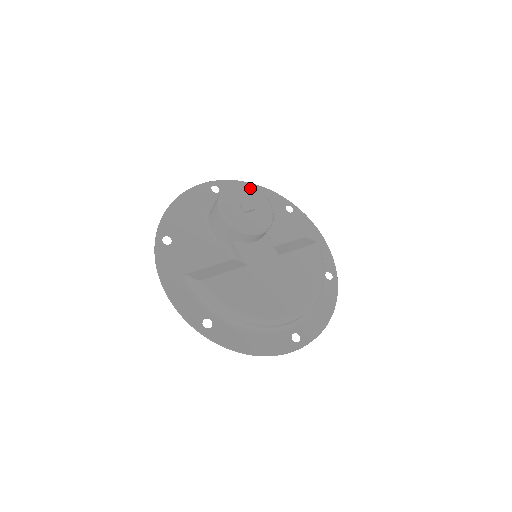
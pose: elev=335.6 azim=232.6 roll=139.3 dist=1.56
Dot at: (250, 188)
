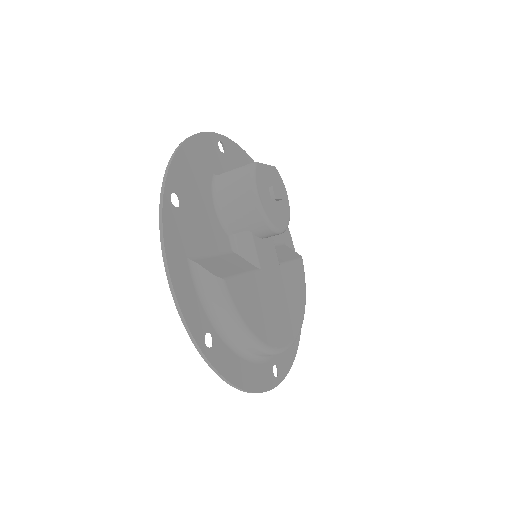
Dot at: (275, 168)
